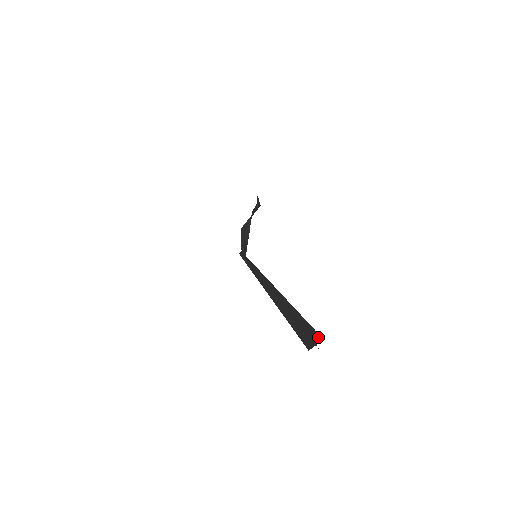
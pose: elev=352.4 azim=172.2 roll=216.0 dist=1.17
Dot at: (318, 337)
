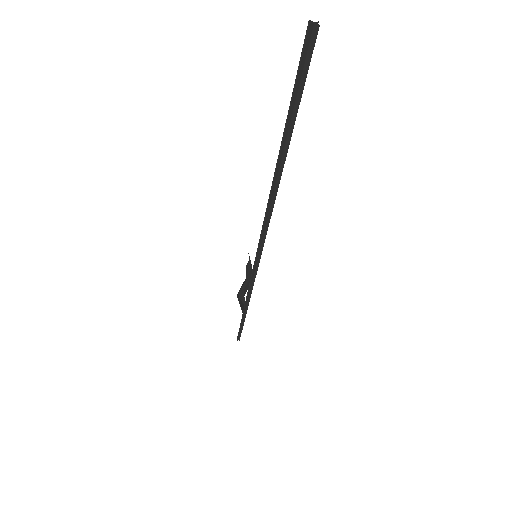
Dot at: (315, 30)
